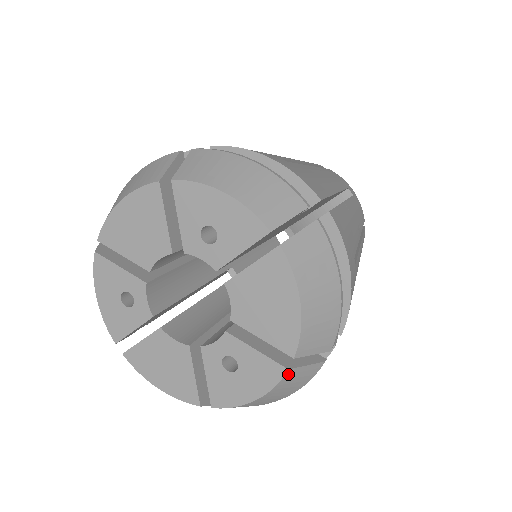
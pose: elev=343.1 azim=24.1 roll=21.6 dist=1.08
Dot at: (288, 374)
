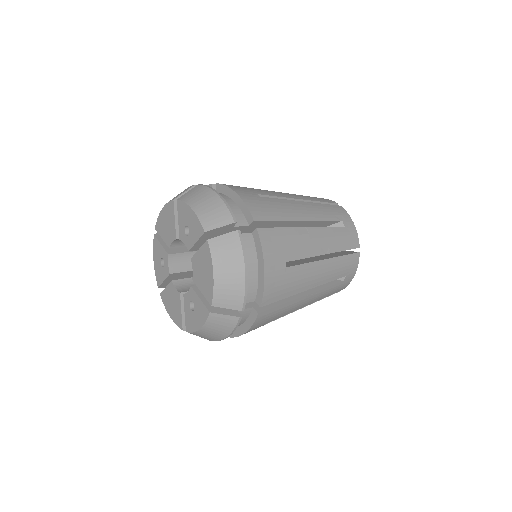
Dot at: (211, 316)
